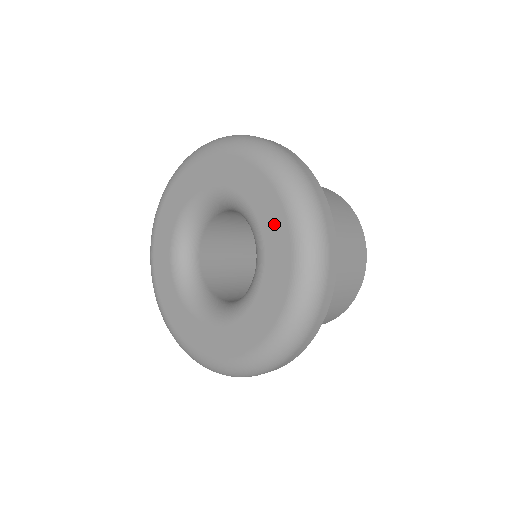
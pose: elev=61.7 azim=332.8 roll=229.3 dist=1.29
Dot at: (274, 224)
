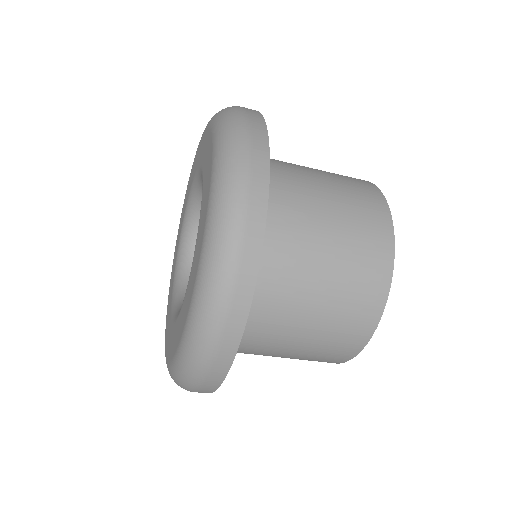
Dot at: (204, 146)
